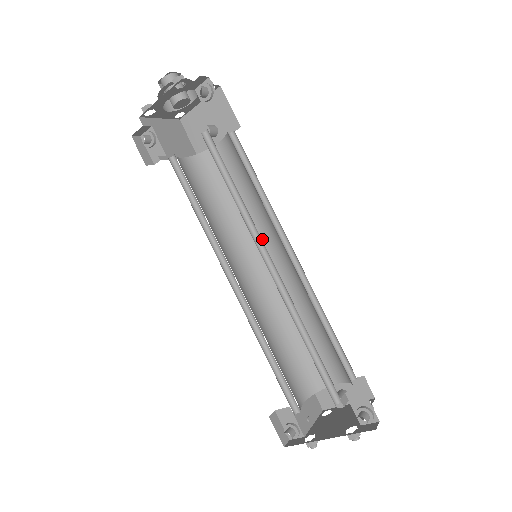
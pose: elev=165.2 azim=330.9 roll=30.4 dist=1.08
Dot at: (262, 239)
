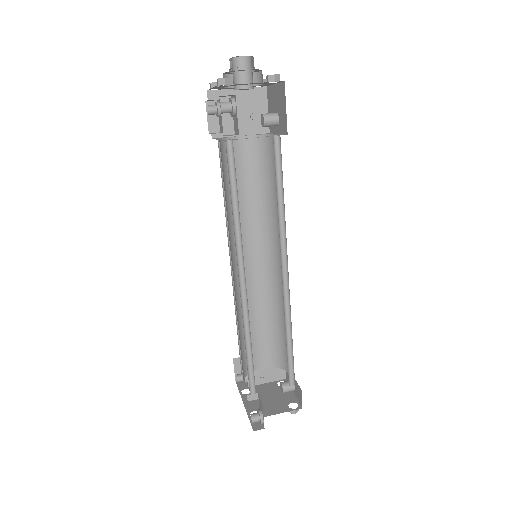
Dot at: occluded
